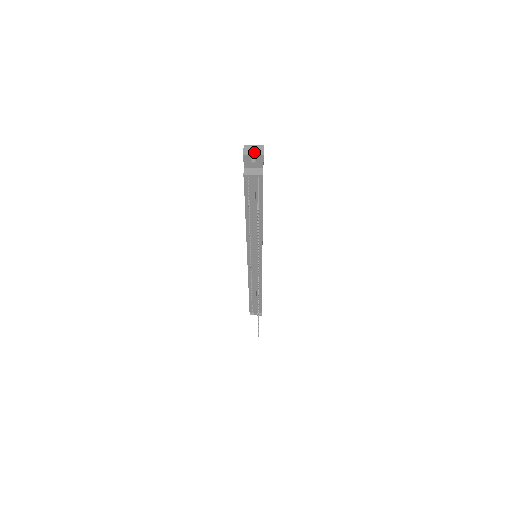
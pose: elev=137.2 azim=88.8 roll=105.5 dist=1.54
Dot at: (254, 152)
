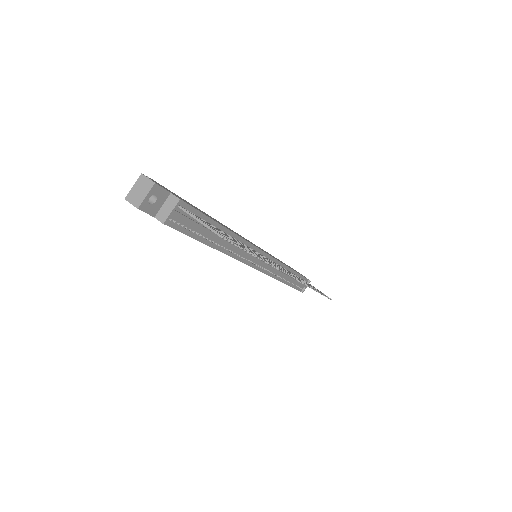
Dot at: (143, 192)
